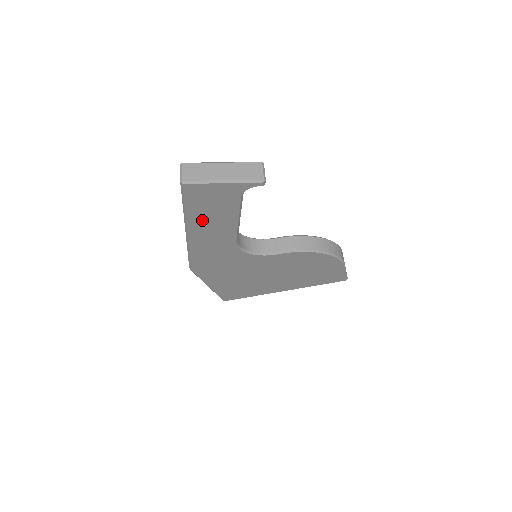
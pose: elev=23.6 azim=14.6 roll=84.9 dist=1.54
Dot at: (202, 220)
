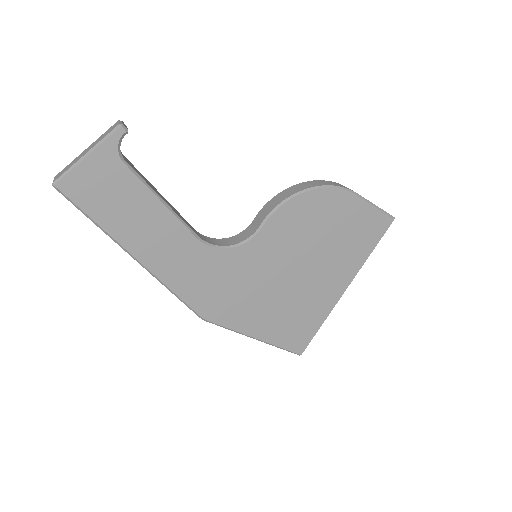
Dot at: (127, 227)
